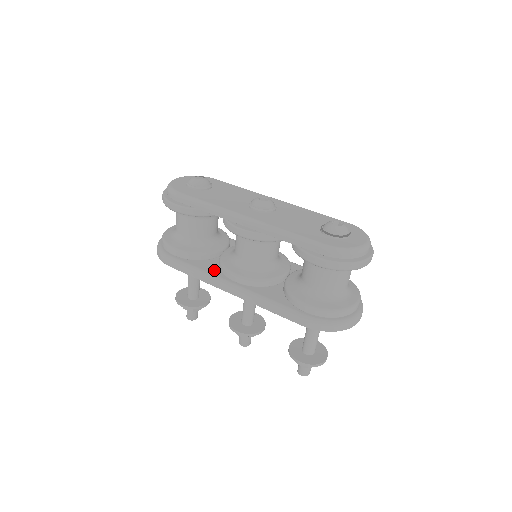
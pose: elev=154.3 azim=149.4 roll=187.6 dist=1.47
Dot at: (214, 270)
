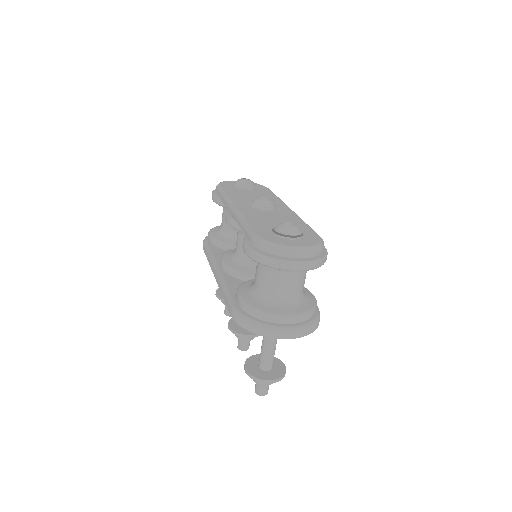
Dot at: (220, 257)
